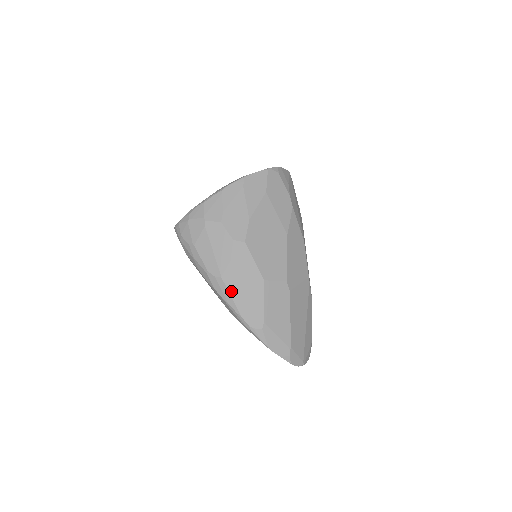
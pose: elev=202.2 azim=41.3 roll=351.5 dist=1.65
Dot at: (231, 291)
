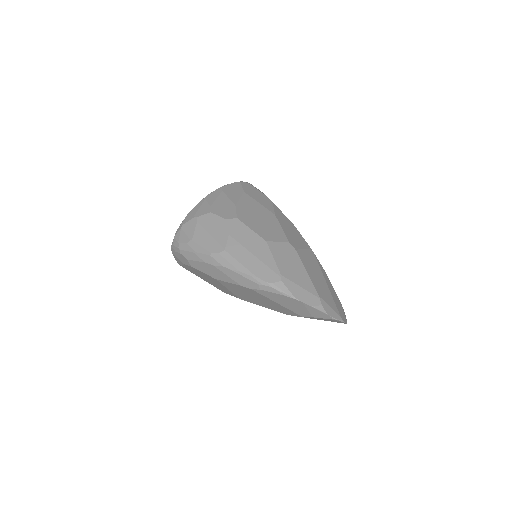
Dot at: (238, 258)
